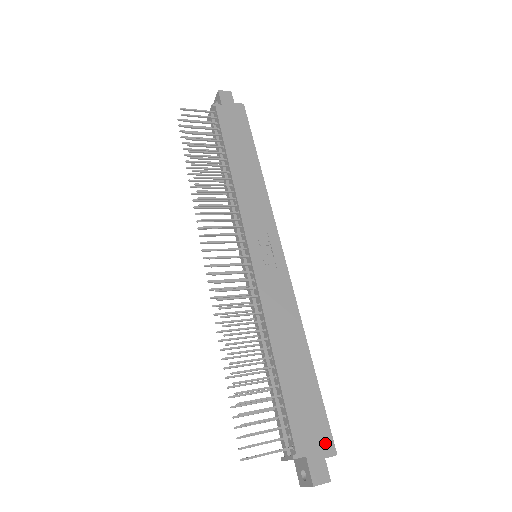
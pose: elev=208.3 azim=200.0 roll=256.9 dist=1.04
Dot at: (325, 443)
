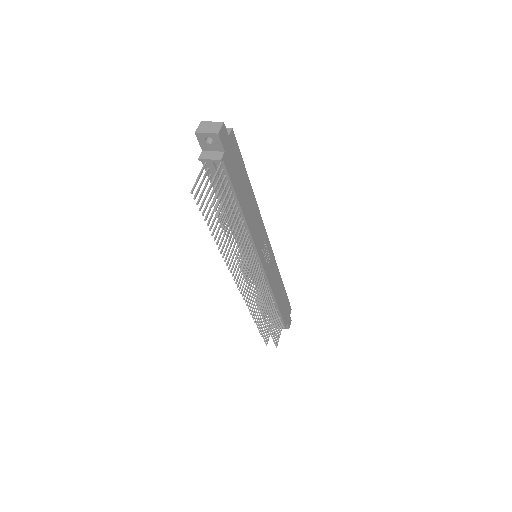
Dot at: (289, 311)
